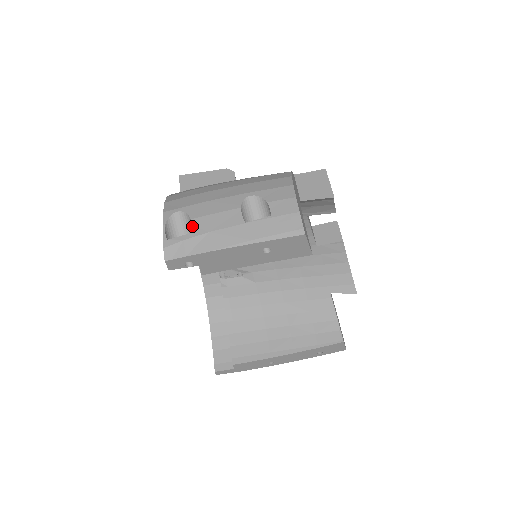
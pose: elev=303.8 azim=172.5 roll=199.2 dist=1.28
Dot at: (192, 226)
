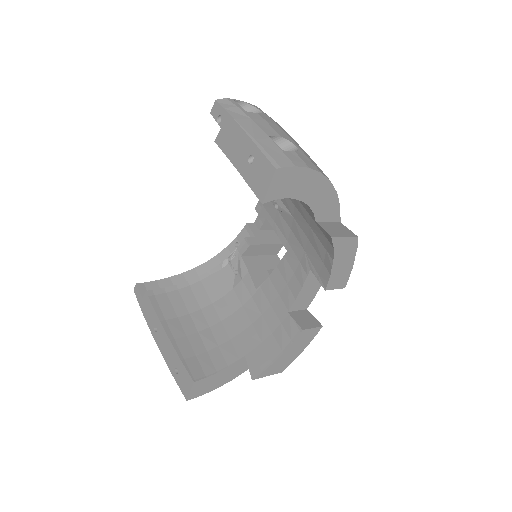
Dot at: (252, 112)
